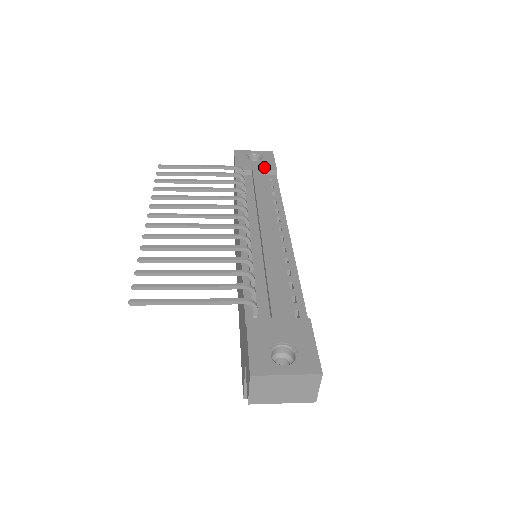
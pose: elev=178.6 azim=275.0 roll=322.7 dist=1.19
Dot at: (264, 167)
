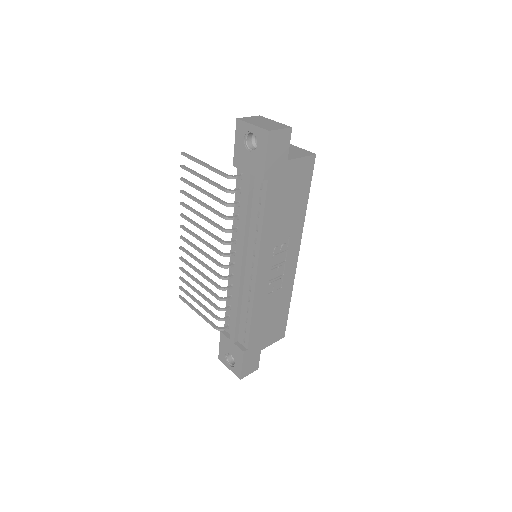
Dot at: (254, 170)
